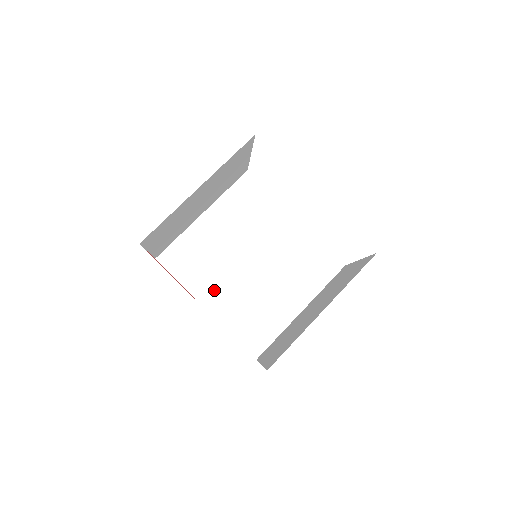
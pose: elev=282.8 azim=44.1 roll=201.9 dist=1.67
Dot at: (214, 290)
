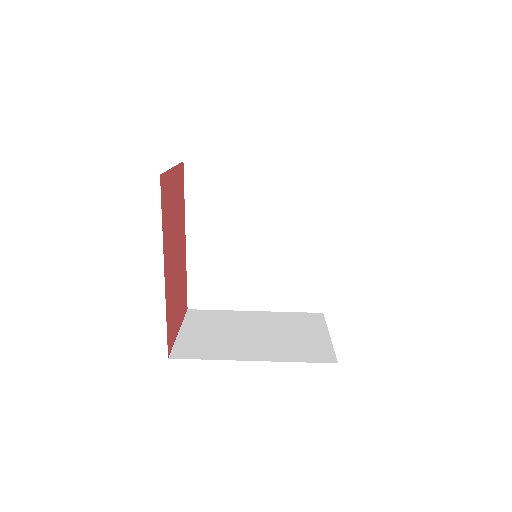
Dot at: (206, 232)
